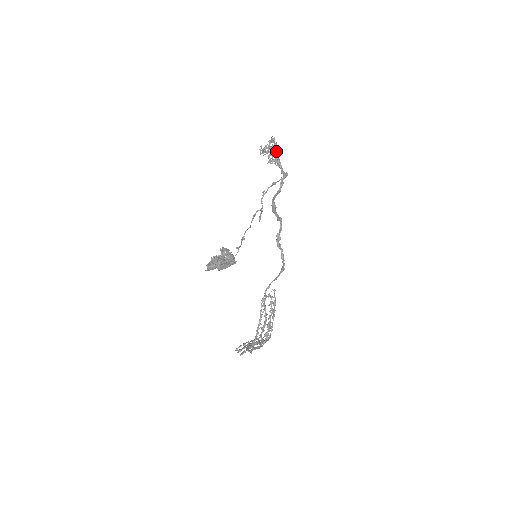
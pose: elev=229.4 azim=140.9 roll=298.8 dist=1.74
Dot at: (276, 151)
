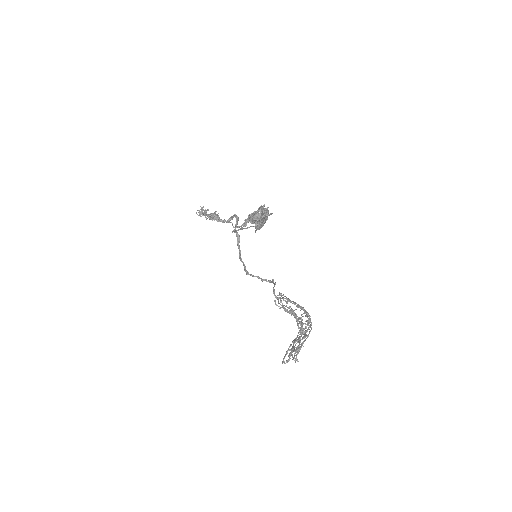
Dot at: (210, 214)
